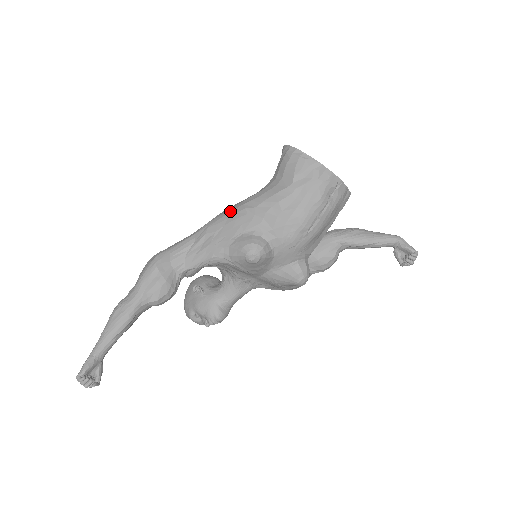
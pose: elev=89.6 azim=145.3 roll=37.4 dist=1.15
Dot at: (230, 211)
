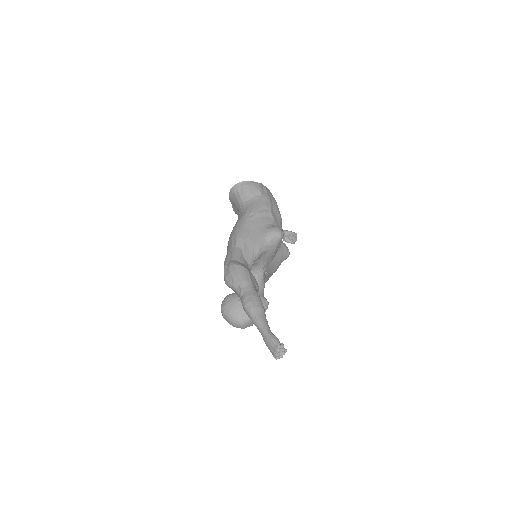
Dot at: (243, 224)
